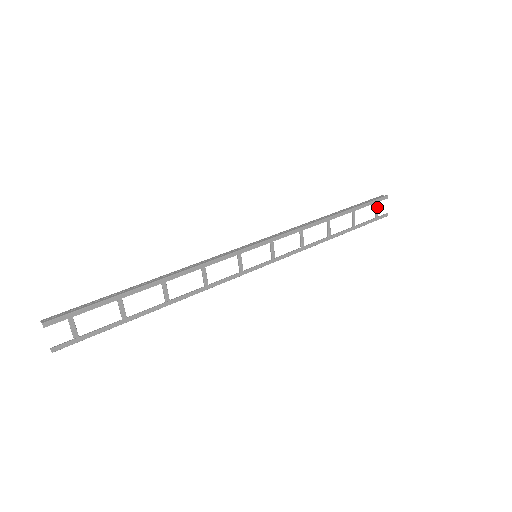
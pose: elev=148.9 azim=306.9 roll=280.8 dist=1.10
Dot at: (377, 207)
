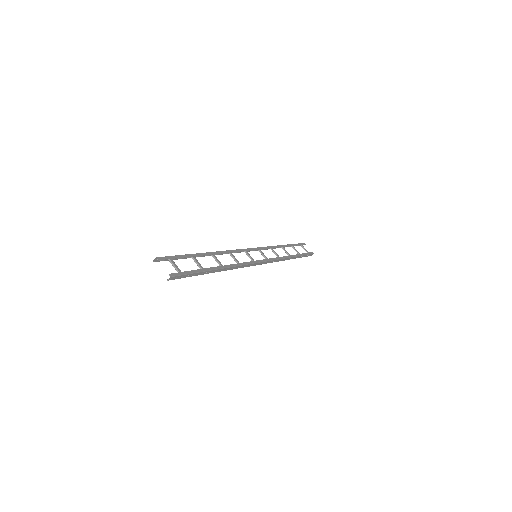
Dot at: (304, 248)
